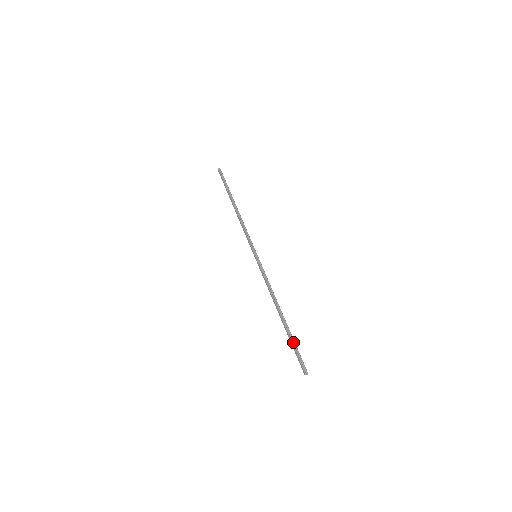
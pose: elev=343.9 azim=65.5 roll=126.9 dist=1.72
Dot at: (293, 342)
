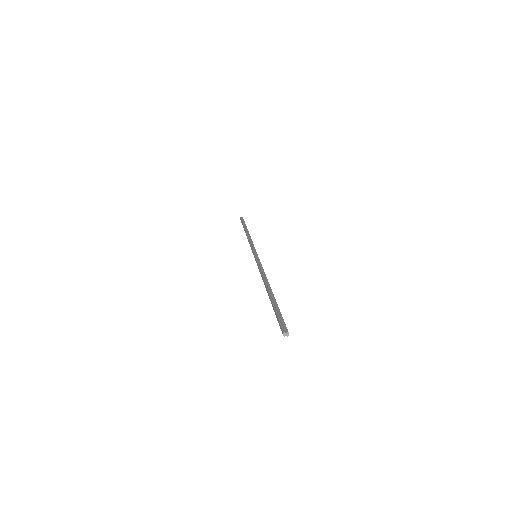
Dot at: (276, 307)
